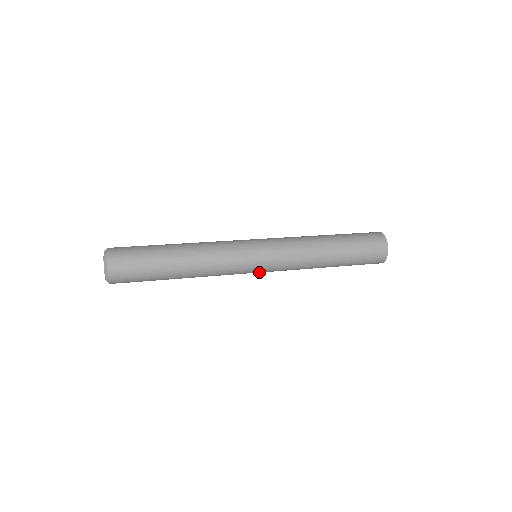
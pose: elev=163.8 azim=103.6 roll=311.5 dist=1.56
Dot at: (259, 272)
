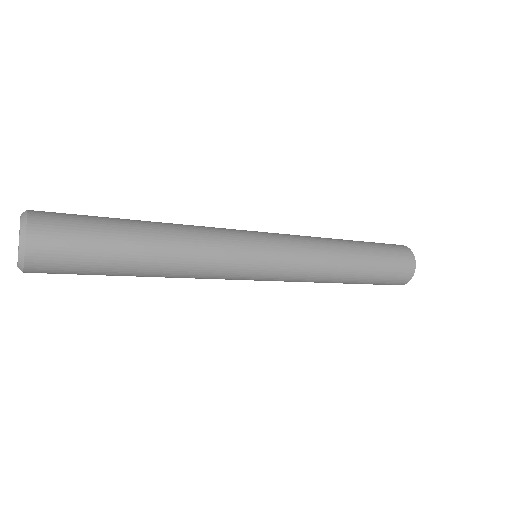
Dot at: (264, 275)
